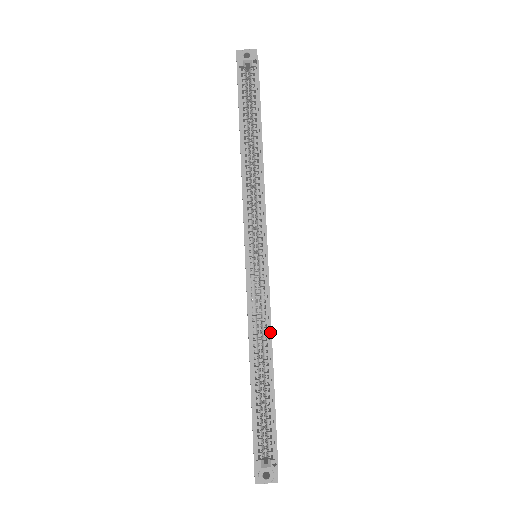
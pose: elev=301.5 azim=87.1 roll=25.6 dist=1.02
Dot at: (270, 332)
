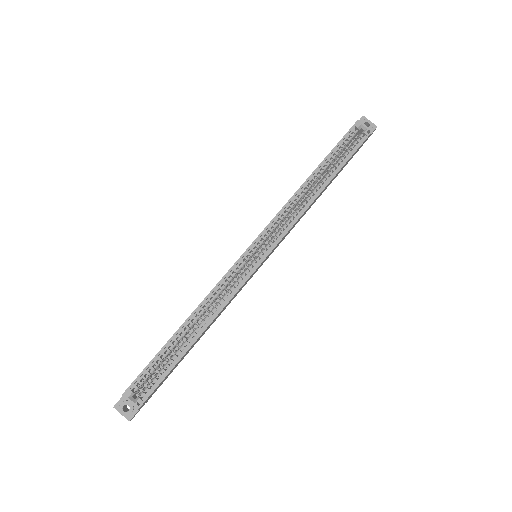
Dot at: (219, 312)
